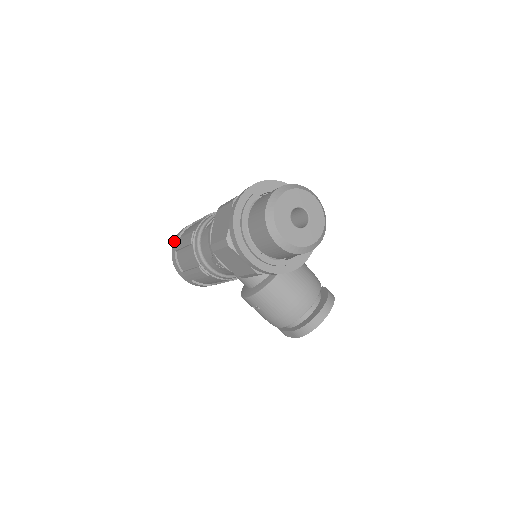
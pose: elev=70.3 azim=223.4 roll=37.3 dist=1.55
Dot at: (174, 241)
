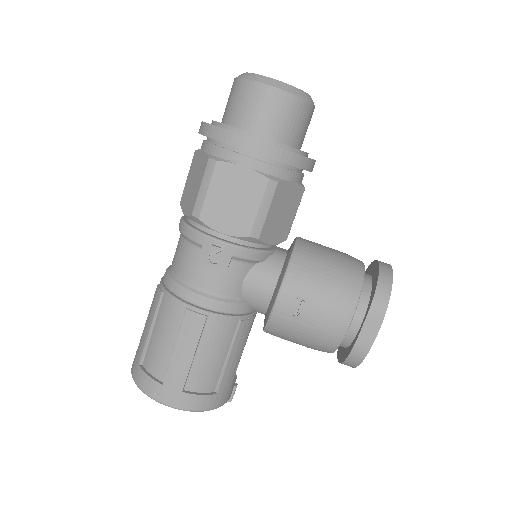
Dot at: (132, 365)
